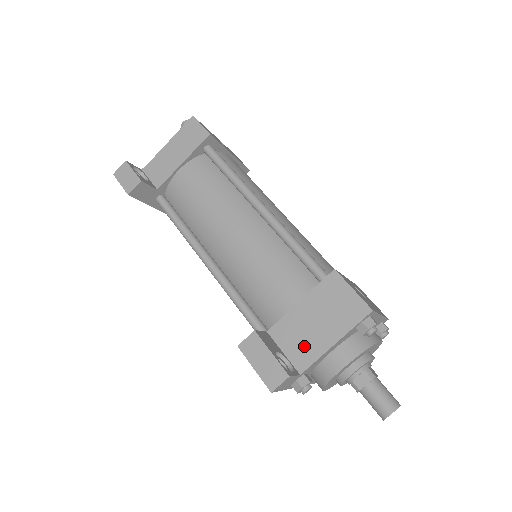
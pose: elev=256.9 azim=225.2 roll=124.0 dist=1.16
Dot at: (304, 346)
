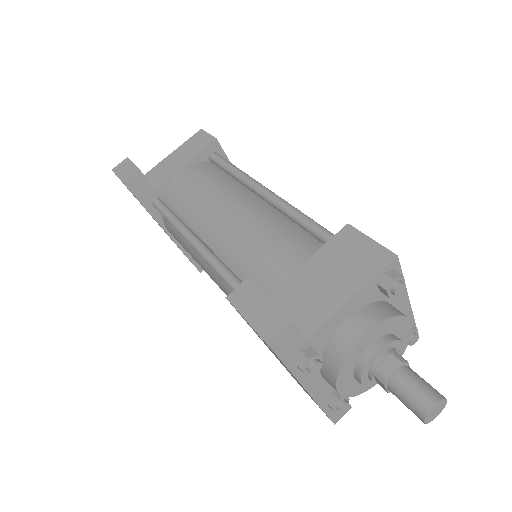
Dot at: (311, 306)
